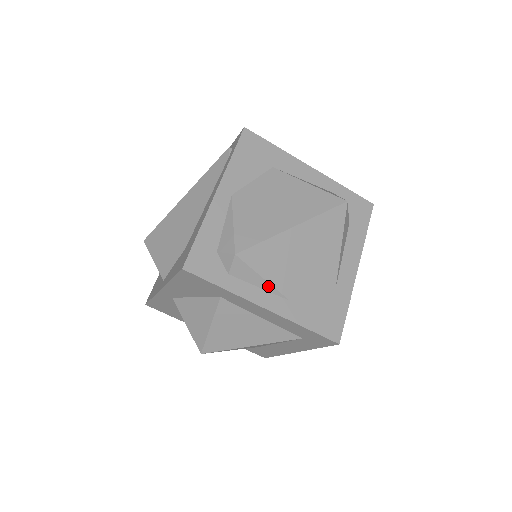
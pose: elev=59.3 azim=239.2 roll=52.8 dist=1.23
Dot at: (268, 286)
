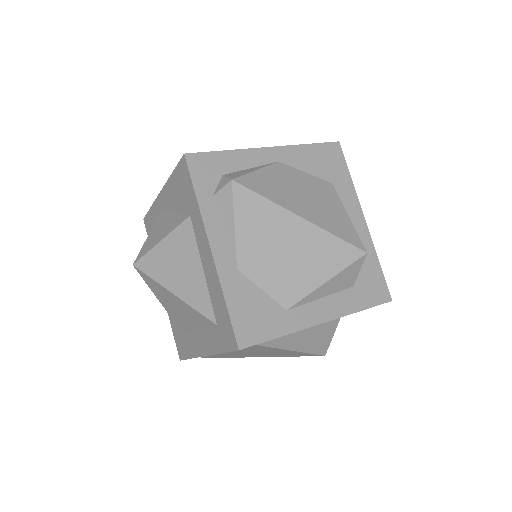
Dot at: (232, 236)
